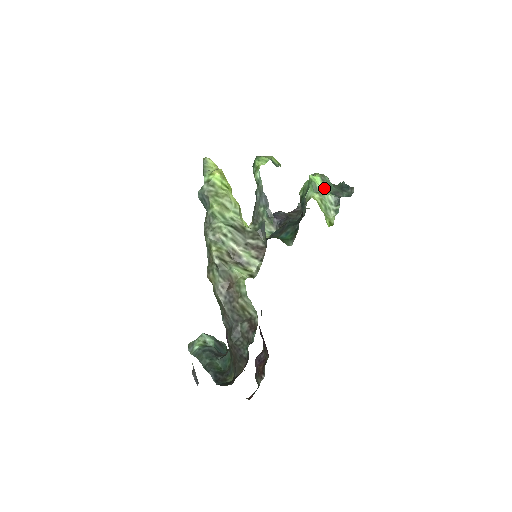
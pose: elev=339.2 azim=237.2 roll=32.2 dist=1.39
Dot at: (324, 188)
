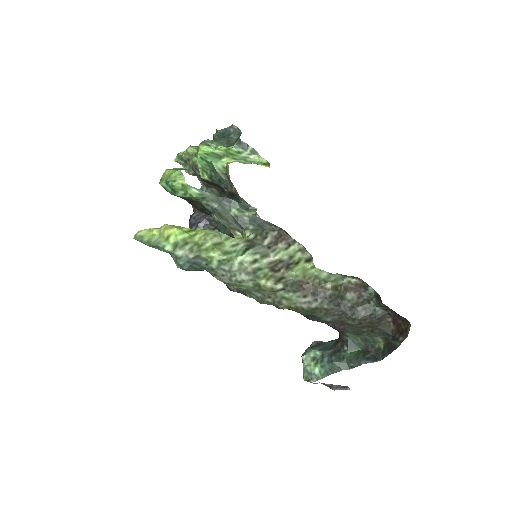
Dot at: (222, 148)
